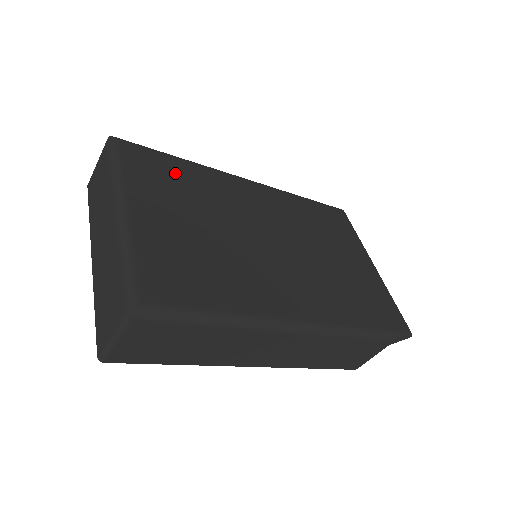
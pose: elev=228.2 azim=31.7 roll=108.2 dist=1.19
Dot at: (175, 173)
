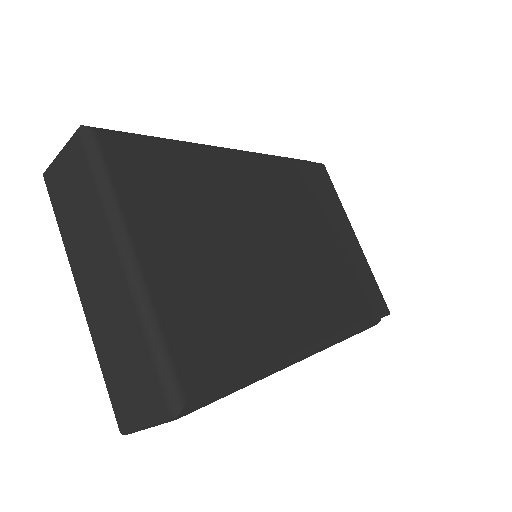
Dot at: (170, 171)
